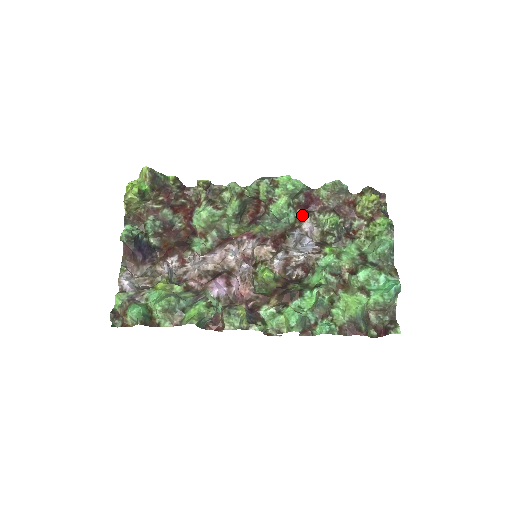
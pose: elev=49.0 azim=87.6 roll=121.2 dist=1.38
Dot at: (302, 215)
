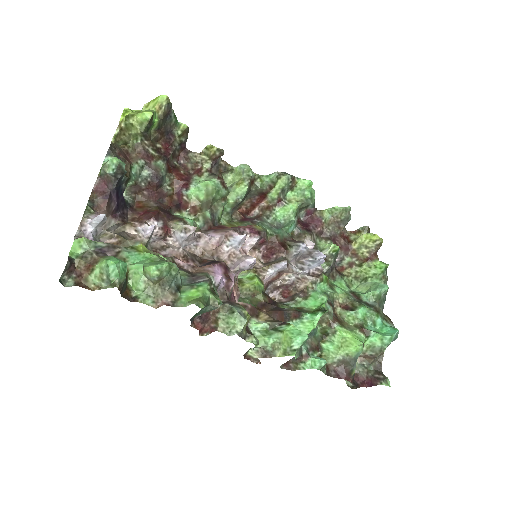
Dot at: (302, 231)
